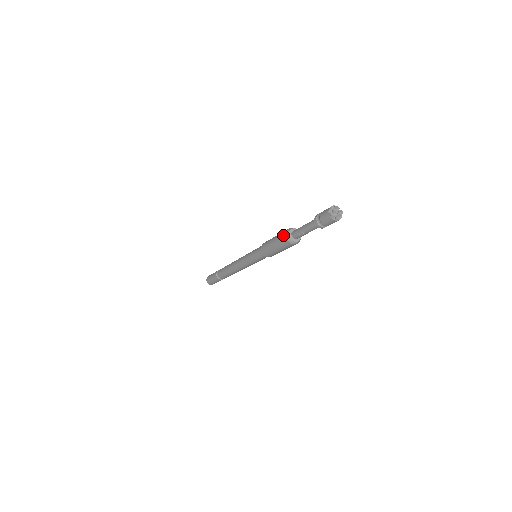
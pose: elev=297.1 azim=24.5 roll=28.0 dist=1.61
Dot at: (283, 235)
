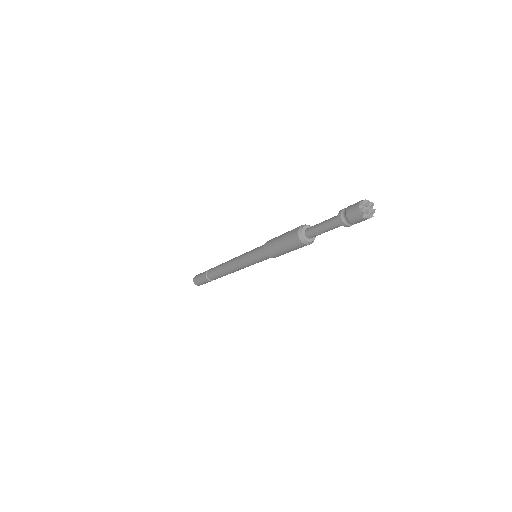
Dot at: (294, 238)
